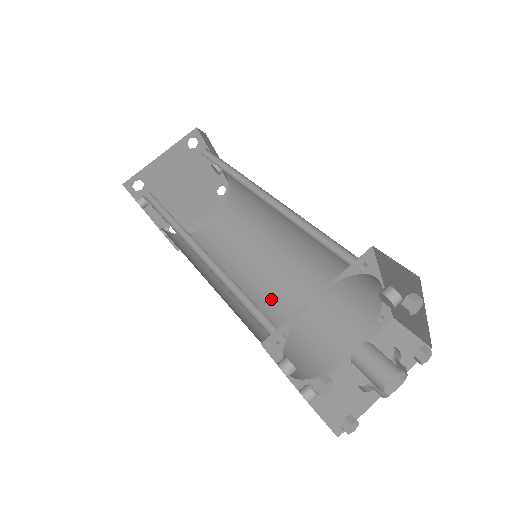
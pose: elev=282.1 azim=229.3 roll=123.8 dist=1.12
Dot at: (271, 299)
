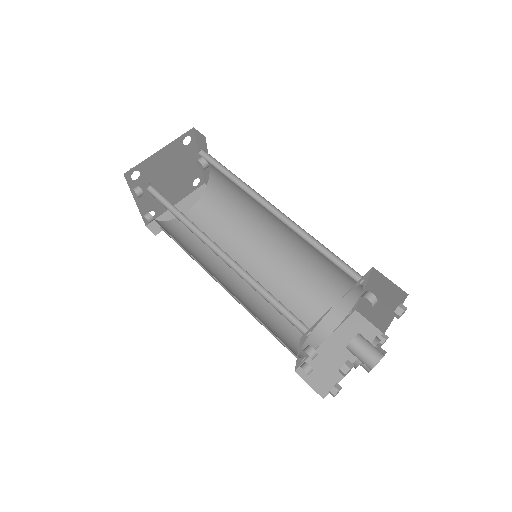
Dot at: occluded
